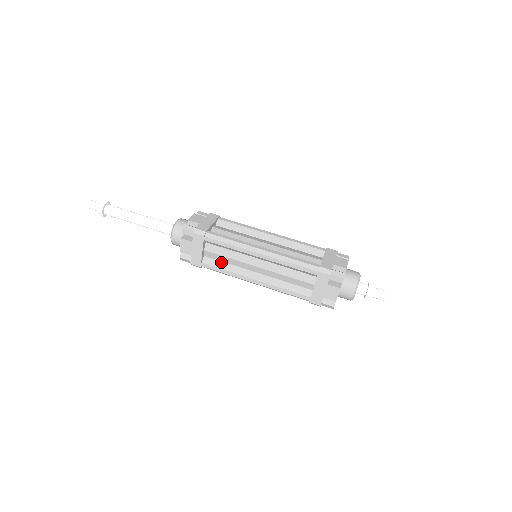
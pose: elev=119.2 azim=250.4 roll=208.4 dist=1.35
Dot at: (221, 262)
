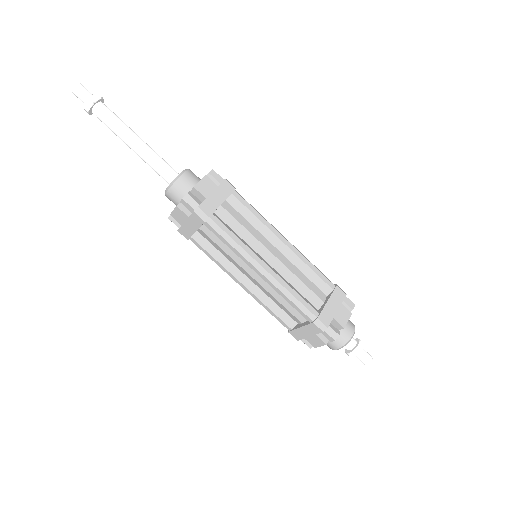
Dot at: (213, 247)
